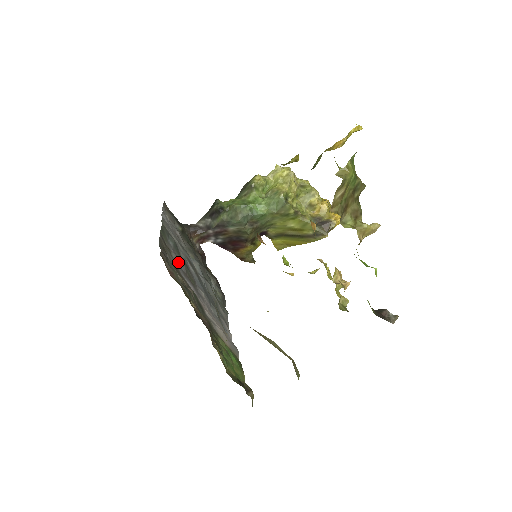
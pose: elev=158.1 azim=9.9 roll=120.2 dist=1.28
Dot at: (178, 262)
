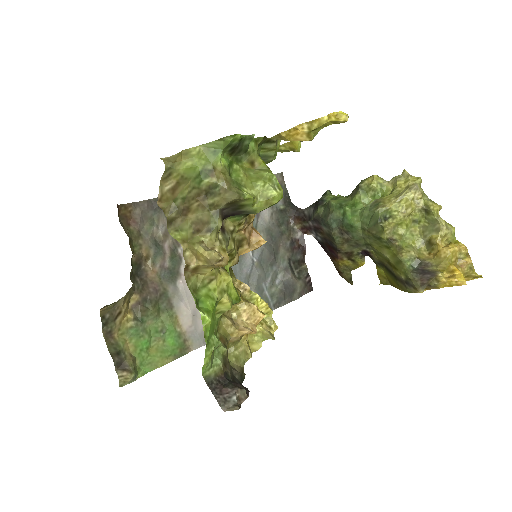
Dot at: occluded
